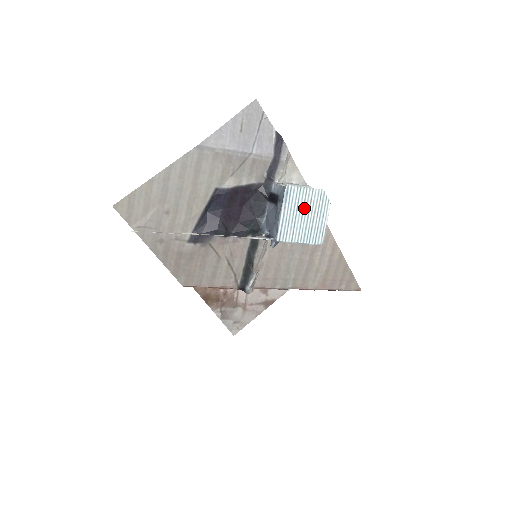
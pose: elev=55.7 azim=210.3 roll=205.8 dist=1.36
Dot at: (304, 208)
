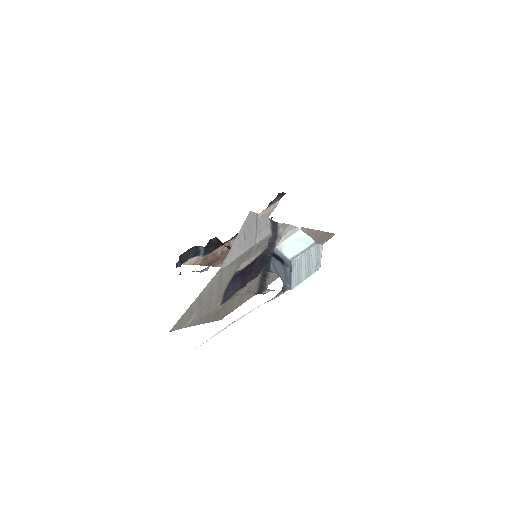
Dot at: (306, 262)
